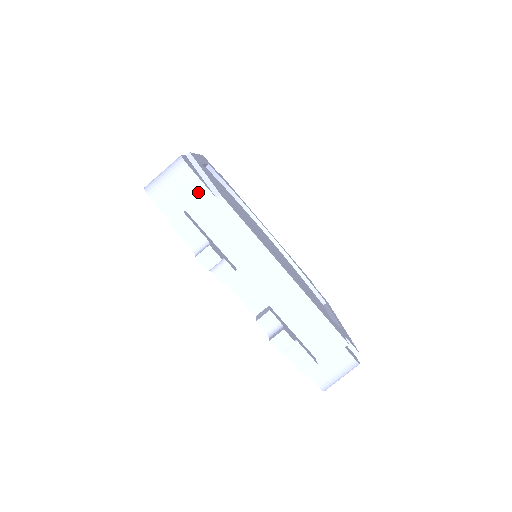
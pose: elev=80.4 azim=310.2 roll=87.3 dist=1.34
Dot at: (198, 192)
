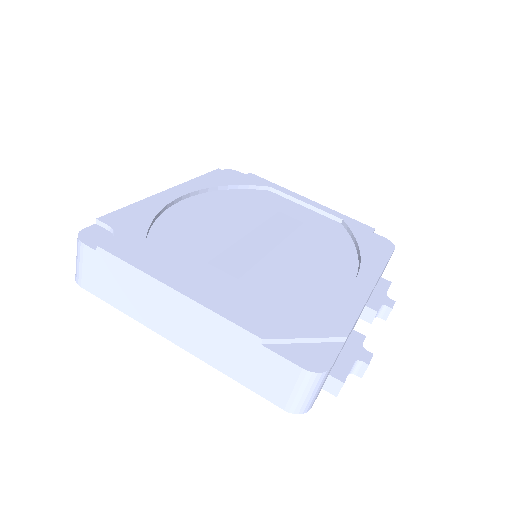
Dot at: occluded
